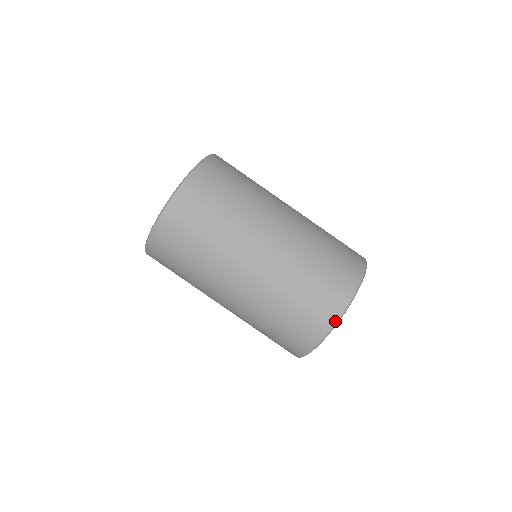
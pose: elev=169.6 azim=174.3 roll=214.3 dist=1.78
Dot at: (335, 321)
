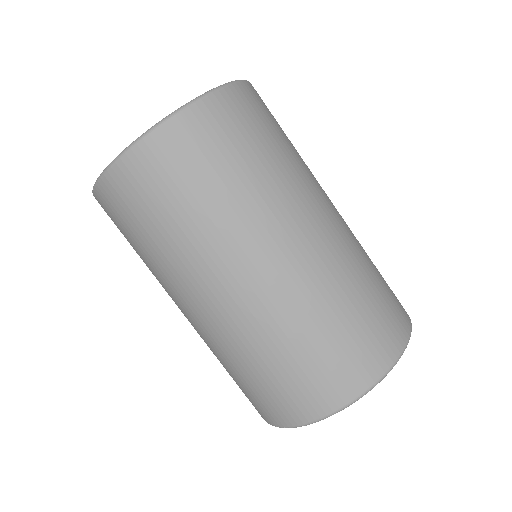
Dot at: (304, 422)
